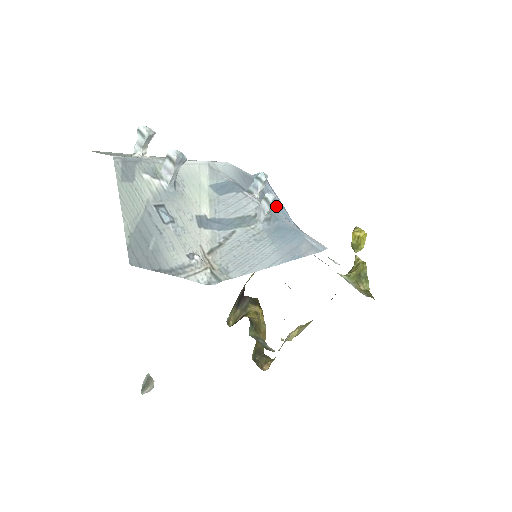
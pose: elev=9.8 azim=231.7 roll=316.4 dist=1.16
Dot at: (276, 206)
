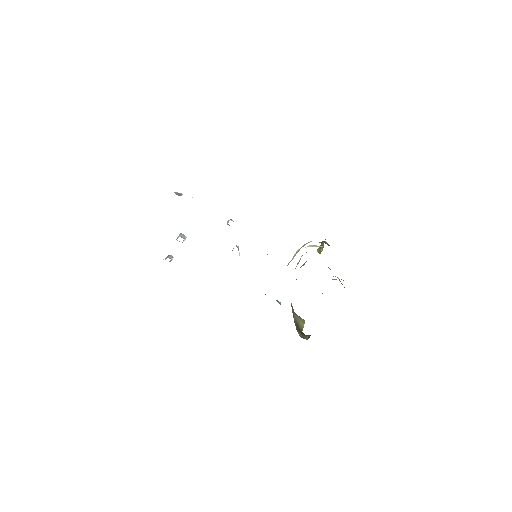
Dot at: occluded
